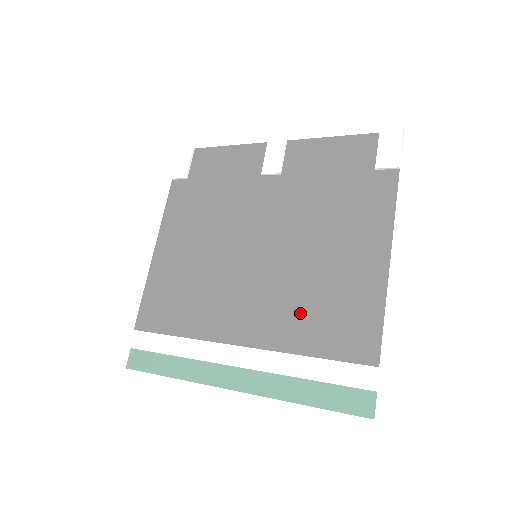
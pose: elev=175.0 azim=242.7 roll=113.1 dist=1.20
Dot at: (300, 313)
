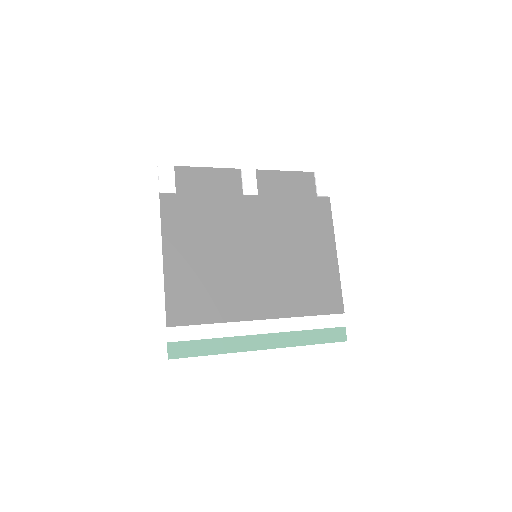
Dot at: (296, 291)
